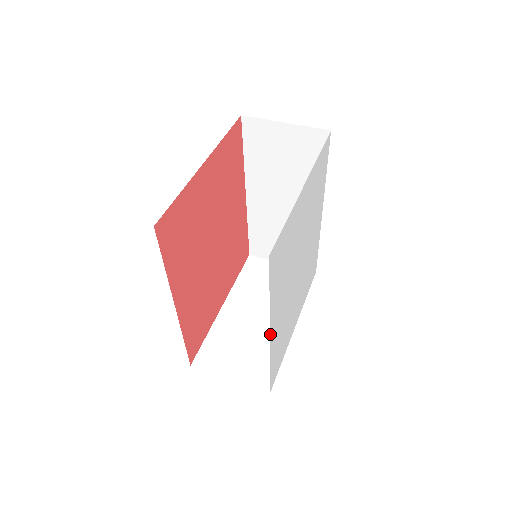
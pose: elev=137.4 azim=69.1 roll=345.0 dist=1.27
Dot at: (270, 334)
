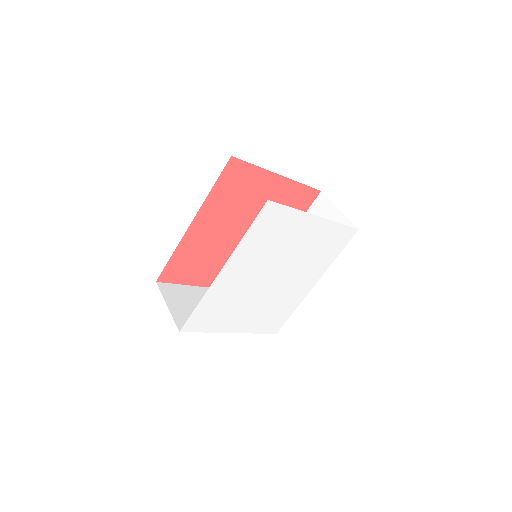
Dot at: (222, 269)
